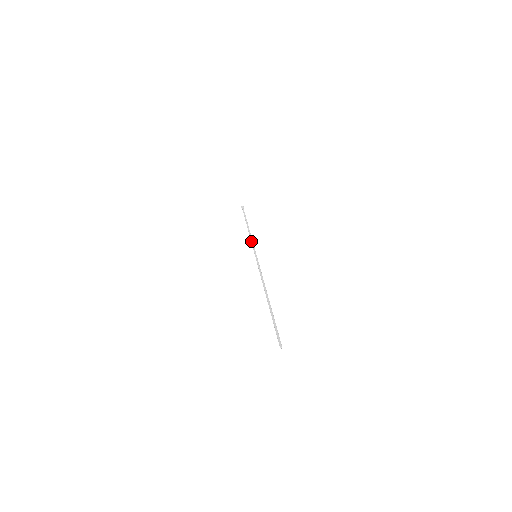
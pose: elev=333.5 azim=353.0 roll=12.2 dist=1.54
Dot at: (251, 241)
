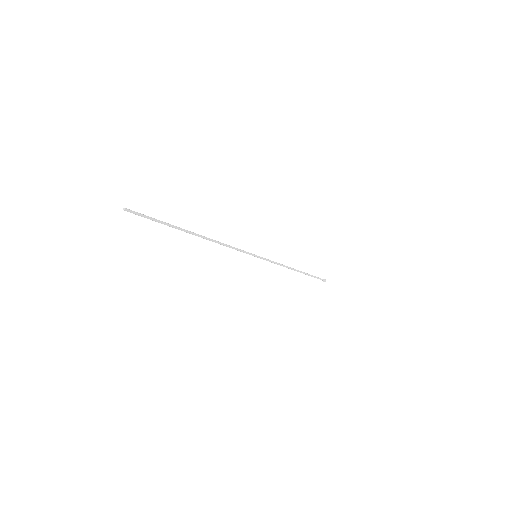
Dot at: (275, 263)
